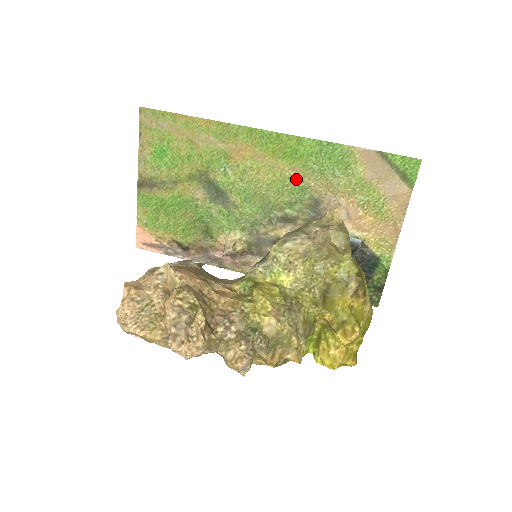
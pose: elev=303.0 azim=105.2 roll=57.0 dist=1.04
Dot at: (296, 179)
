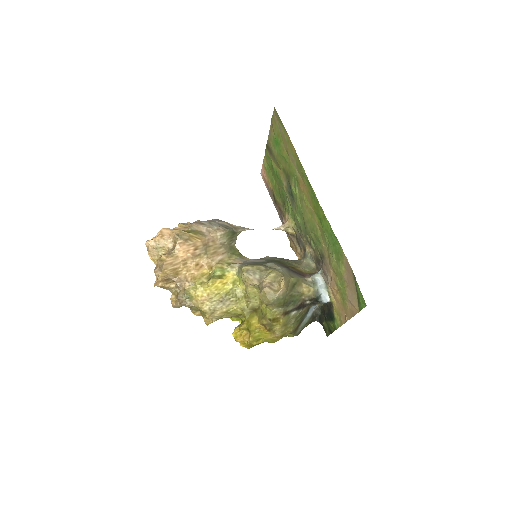
Dot at: (318, 233)
